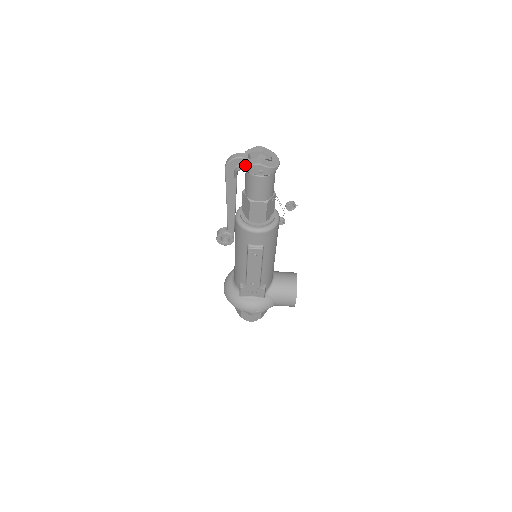
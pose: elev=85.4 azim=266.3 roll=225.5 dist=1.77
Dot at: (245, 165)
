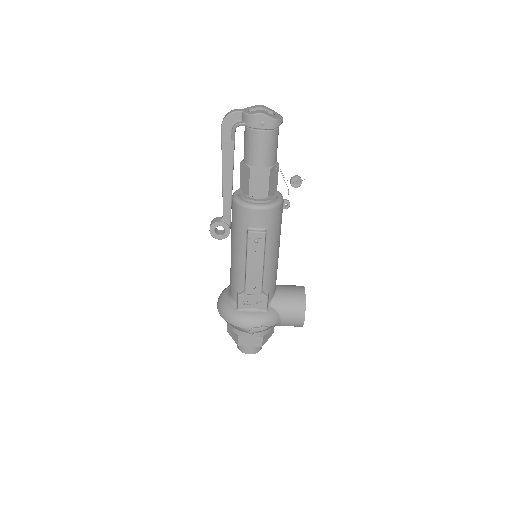
Dot at: (244, 118)
